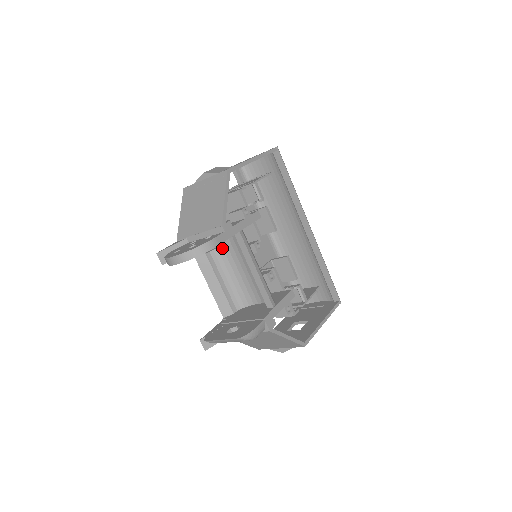
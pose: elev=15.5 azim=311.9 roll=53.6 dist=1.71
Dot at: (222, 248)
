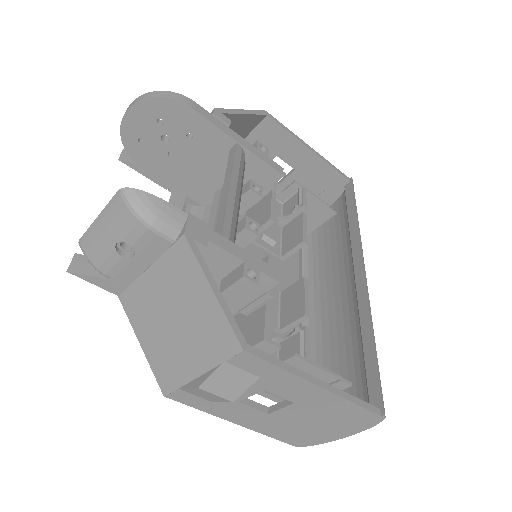
Dot at: (211, 206)
